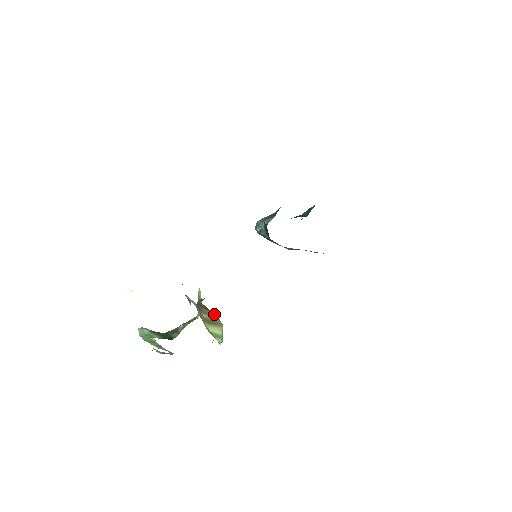
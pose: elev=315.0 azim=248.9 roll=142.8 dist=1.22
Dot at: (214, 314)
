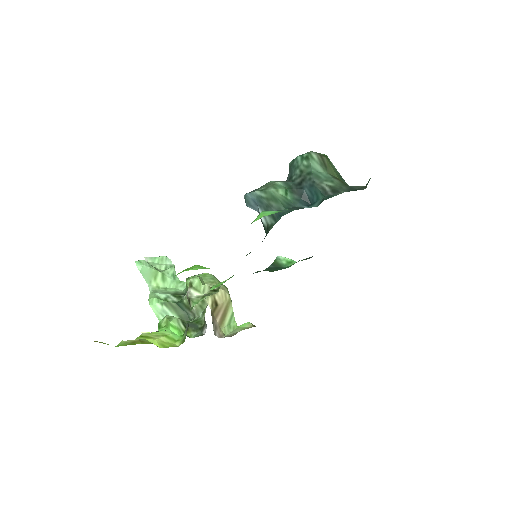
Dot at: (221, 295)
